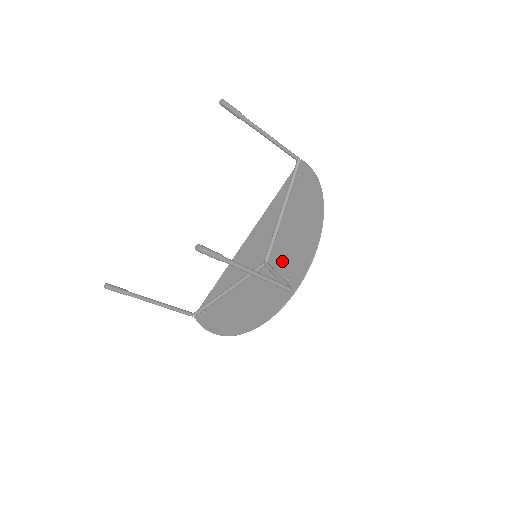
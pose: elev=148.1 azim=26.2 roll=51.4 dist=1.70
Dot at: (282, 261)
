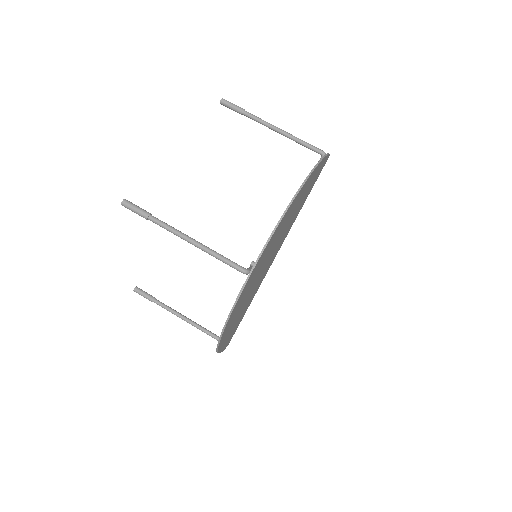
Dot at: occluded
